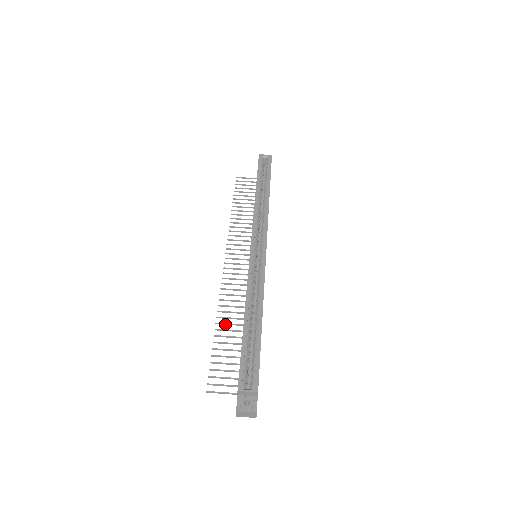
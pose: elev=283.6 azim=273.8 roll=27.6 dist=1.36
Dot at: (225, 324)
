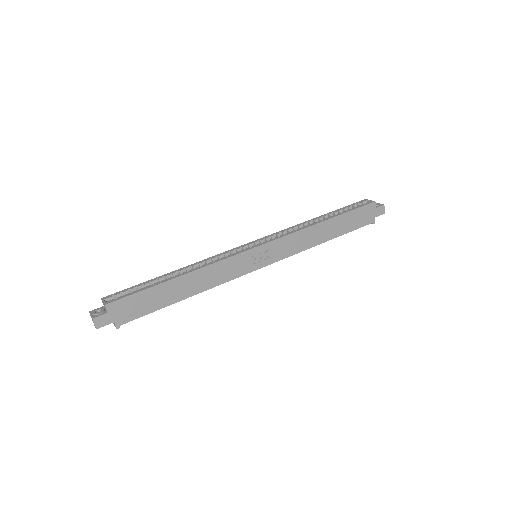
Dot at: occluded
